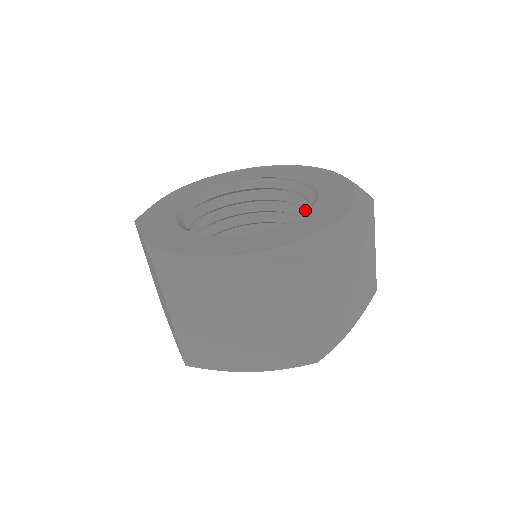
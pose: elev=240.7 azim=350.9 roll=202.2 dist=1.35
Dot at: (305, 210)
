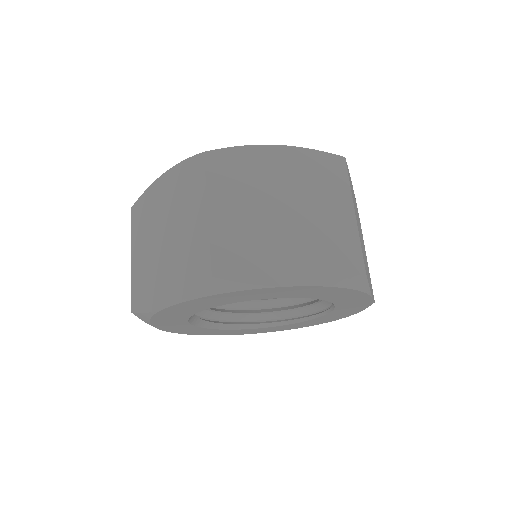
Dot at: occluded
